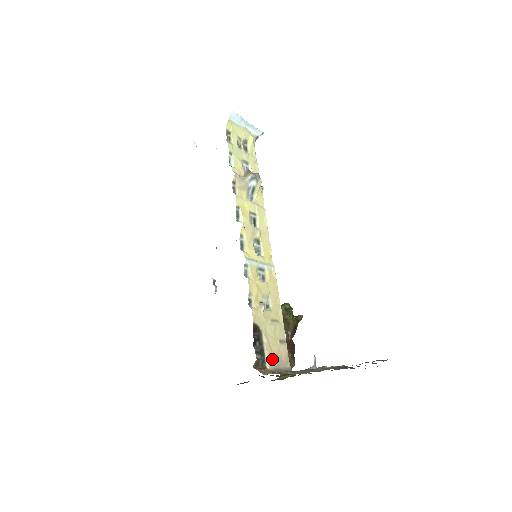
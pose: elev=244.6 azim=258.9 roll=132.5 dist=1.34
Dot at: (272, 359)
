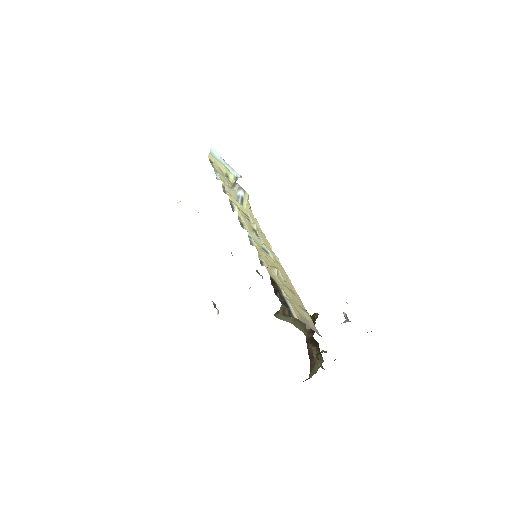
Dot at: (298, 314)
